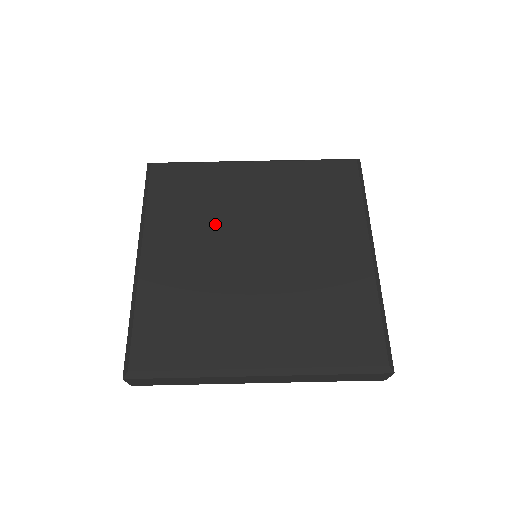
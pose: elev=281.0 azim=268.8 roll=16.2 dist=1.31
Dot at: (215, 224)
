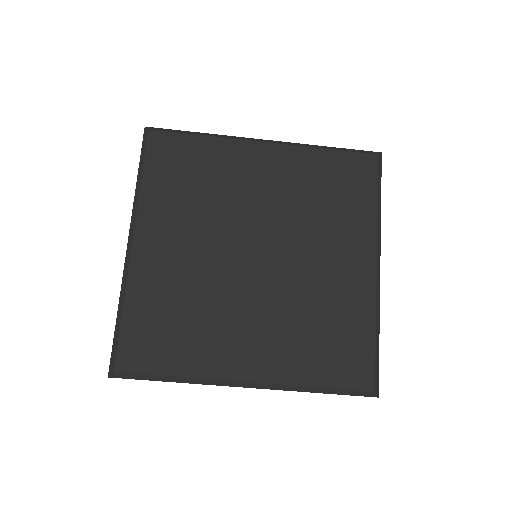
Dot at: (216, 215)
